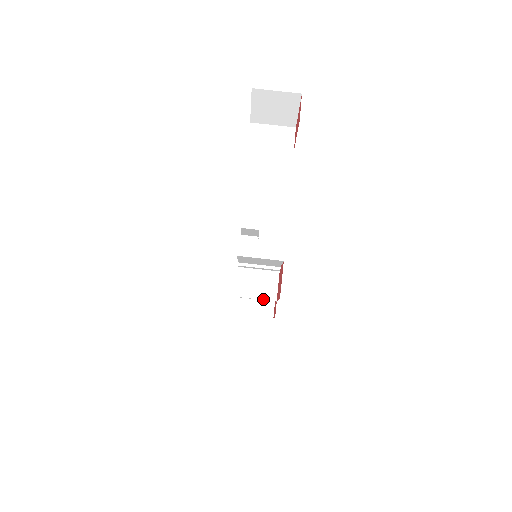
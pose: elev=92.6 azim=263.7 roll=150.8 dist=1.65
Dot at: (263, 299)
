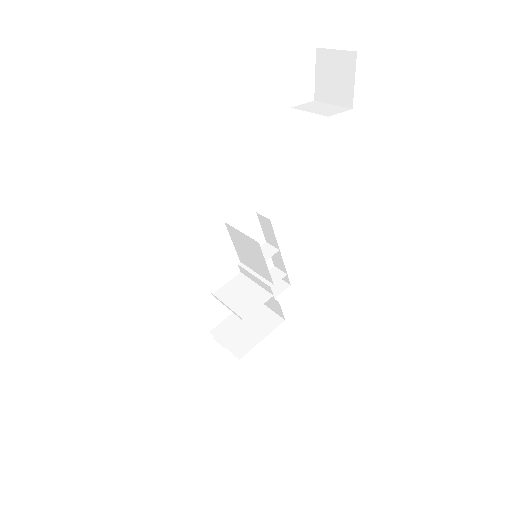
Dot at: (233, 311)
